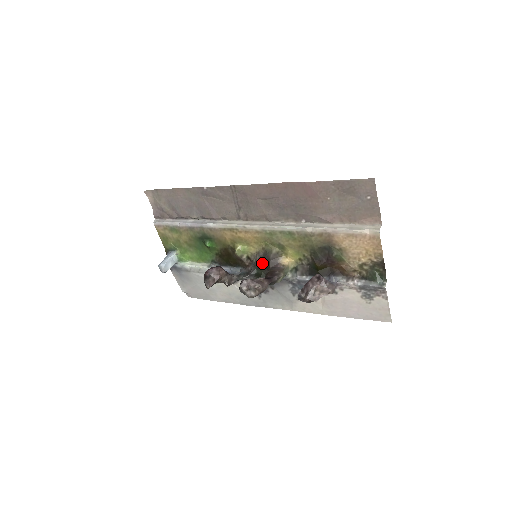
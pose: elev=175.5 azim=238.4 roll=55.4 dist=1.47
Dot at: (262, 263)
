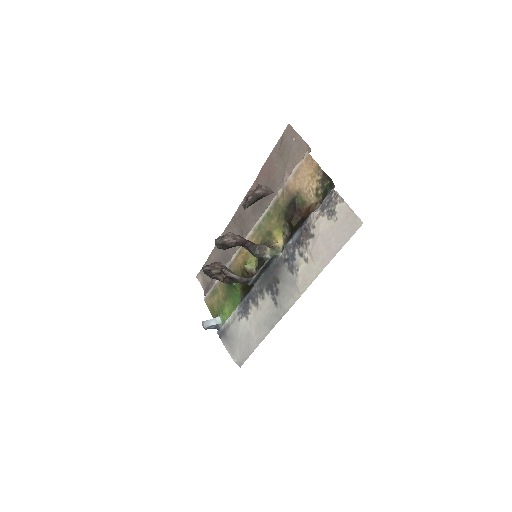
Dot at: occluded
